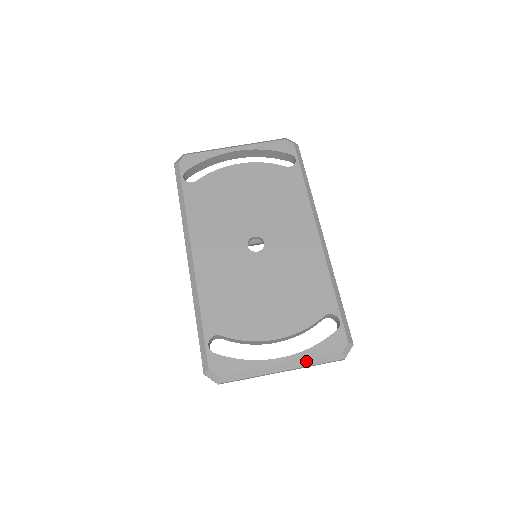
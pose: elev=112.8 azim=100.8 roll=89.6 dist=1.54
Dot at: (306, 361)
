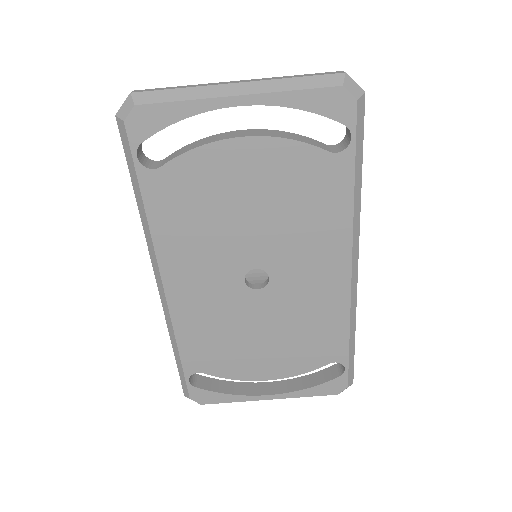
Dot at: (297, 397)
